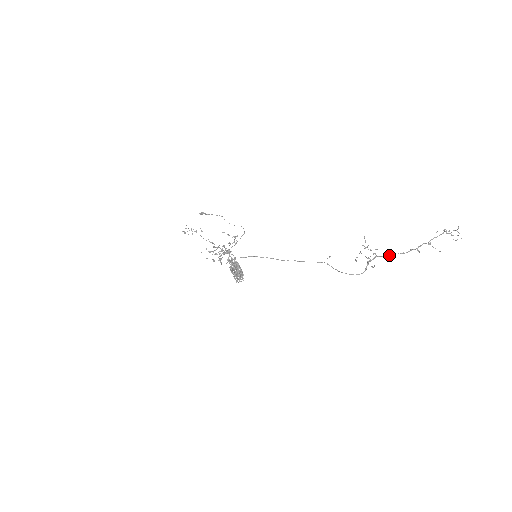
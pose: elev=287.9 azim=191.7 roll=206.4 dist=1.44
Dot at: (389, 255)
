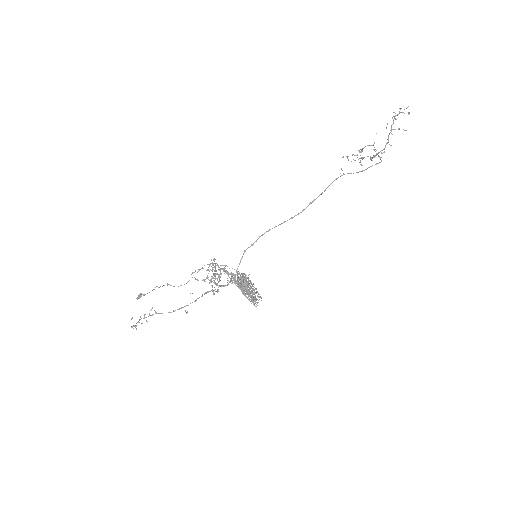
Dot at: (376, 155)
